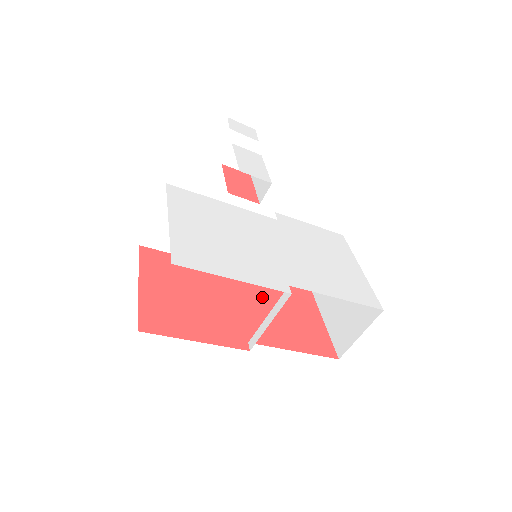
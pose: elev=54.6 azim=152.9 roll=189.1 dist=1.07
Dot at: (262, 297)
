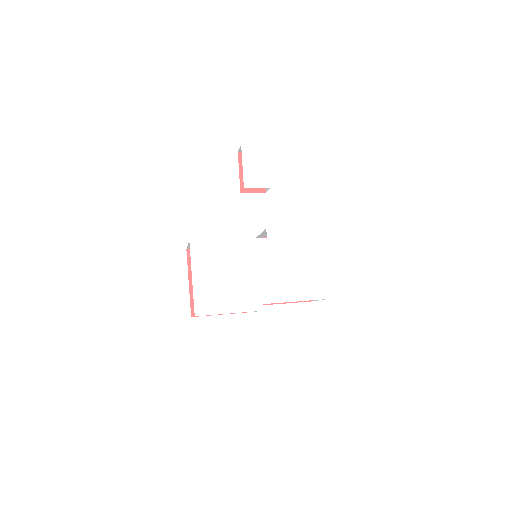
Dot at: occluded
